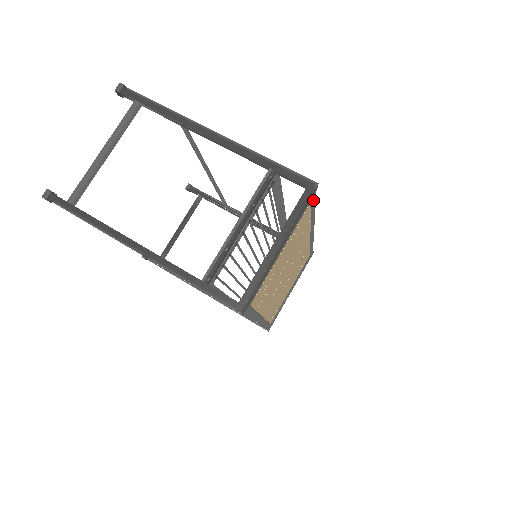
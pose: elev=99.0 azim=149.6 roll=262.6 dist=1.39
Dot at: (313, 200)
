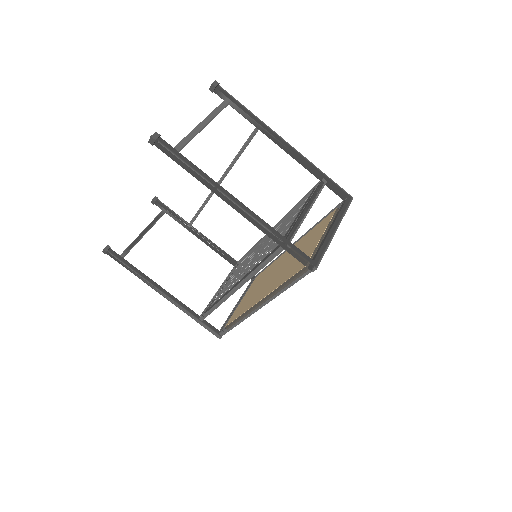
Dot at: occluded
